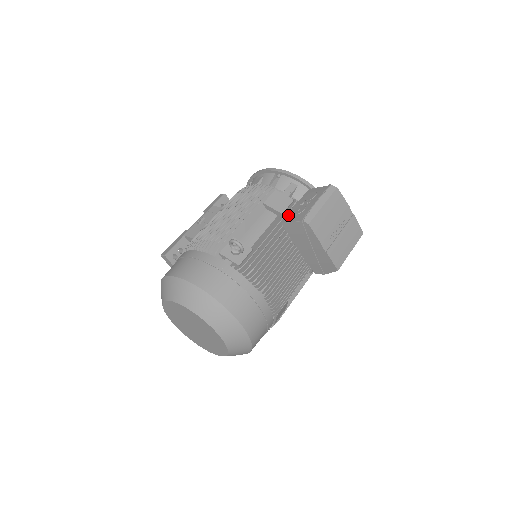
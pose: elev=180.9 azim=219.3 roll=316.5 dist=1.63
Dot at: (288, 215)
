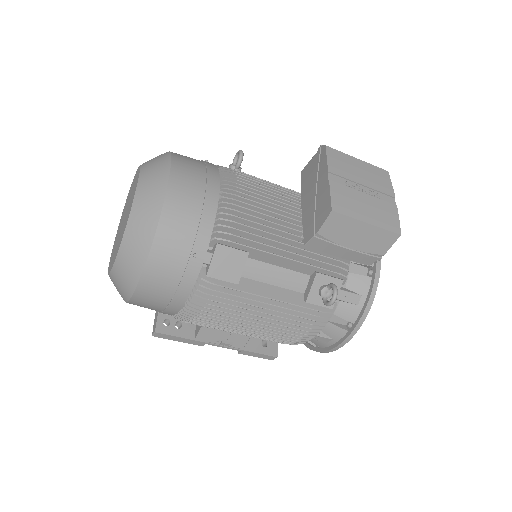
Dot at: occluded
